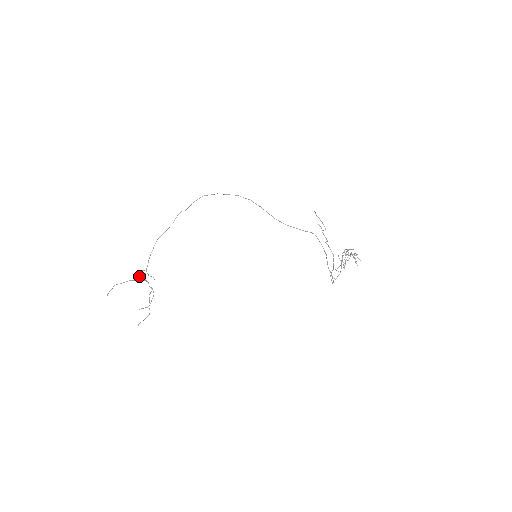
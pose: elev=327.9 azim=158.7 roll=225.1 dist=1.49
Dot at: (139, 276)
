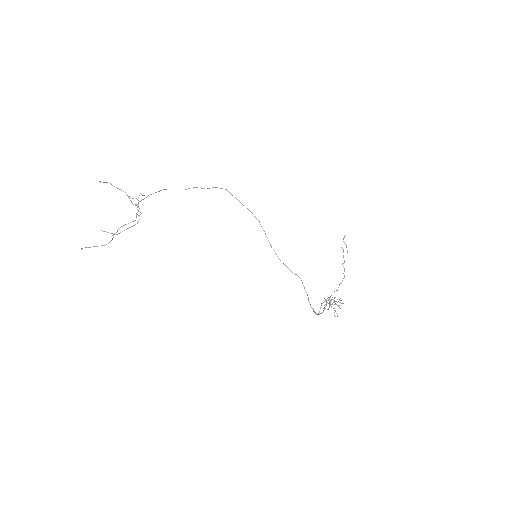
Dot at: occluded
